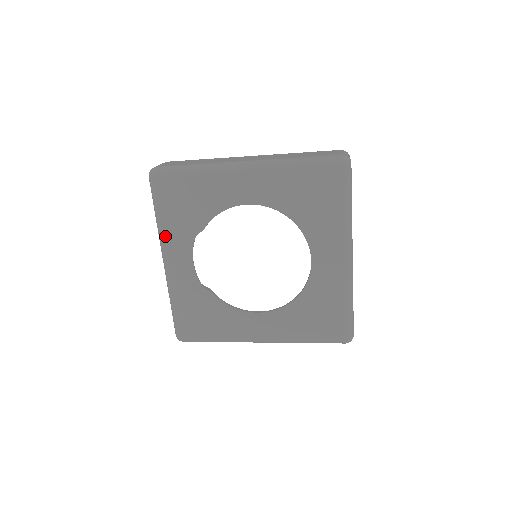
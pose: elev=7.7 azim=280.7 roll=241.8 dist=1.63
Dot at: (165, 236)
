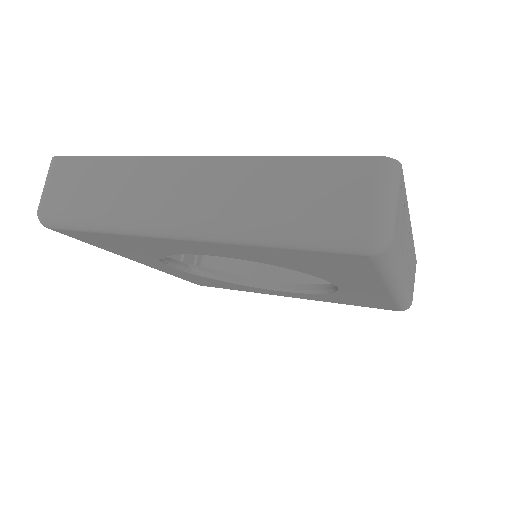
Dot at: occluded
